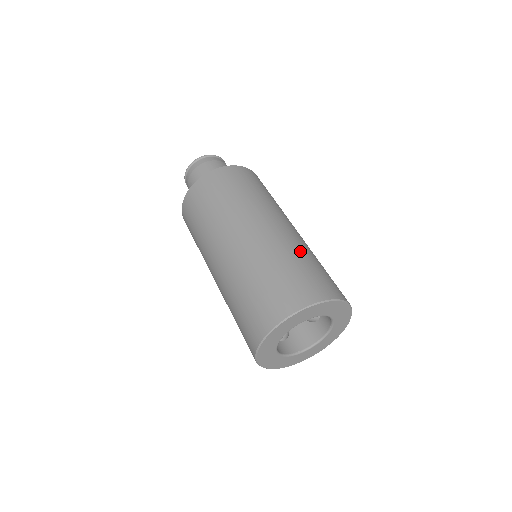
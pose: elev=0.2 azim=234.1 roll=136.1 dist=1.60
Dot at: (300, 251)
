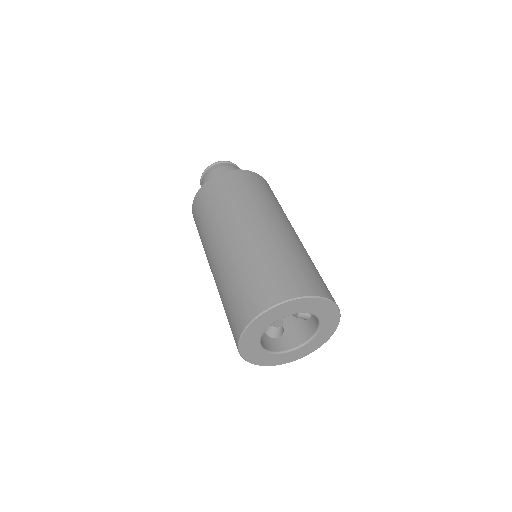
Dot at: (284, 249)
